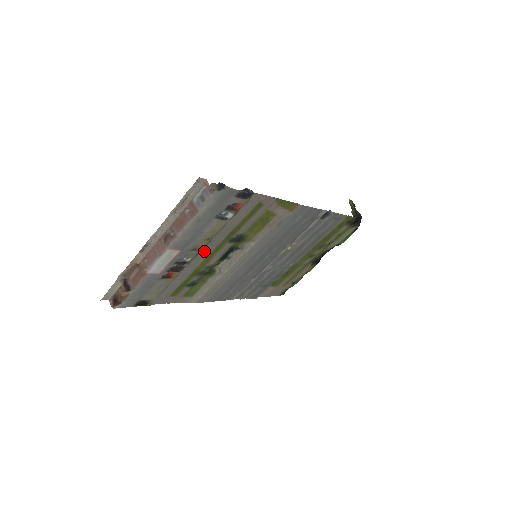
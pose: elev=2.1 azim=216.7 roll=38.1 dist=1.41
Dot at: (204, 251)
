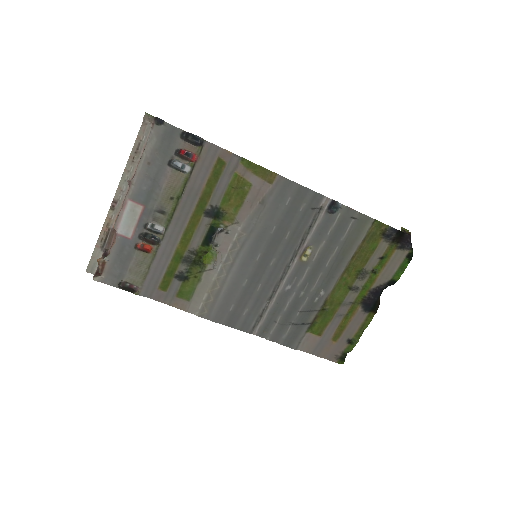
Dot at: (177, 221)
